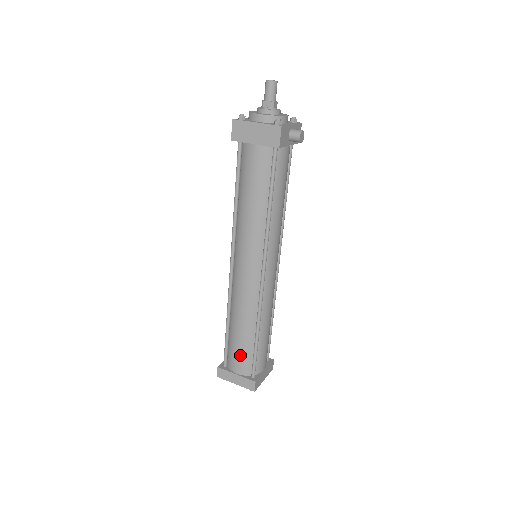
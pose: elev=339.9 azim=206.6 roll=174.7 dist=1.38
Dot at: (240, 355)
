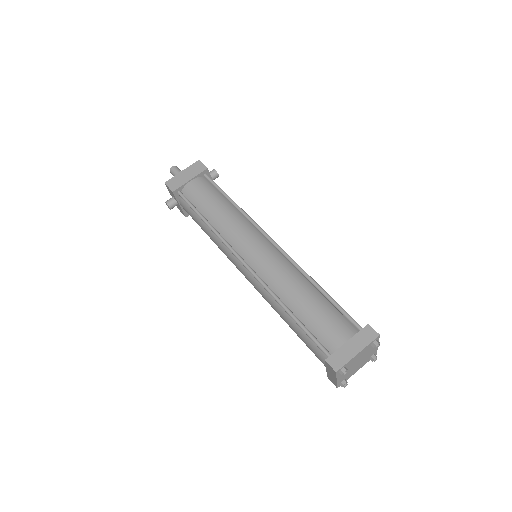
Dot at: (328, 319)
